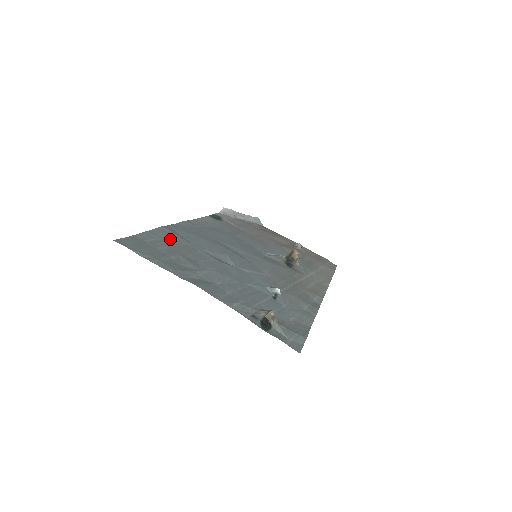
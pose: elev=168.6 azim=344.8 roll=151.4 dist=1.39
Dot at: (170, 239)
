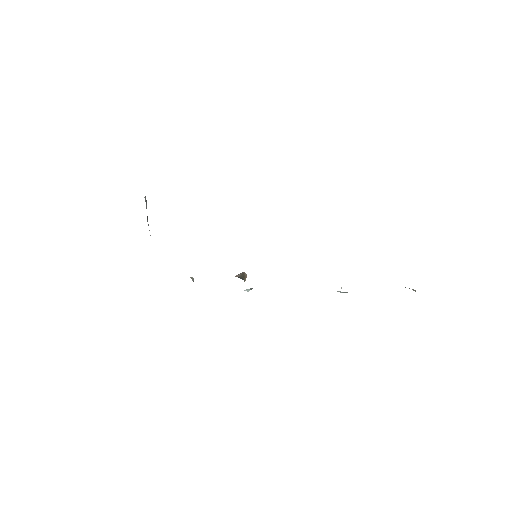
Dot at: occluded
